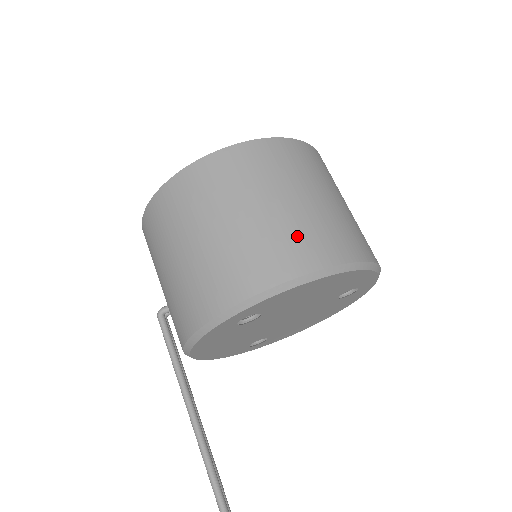
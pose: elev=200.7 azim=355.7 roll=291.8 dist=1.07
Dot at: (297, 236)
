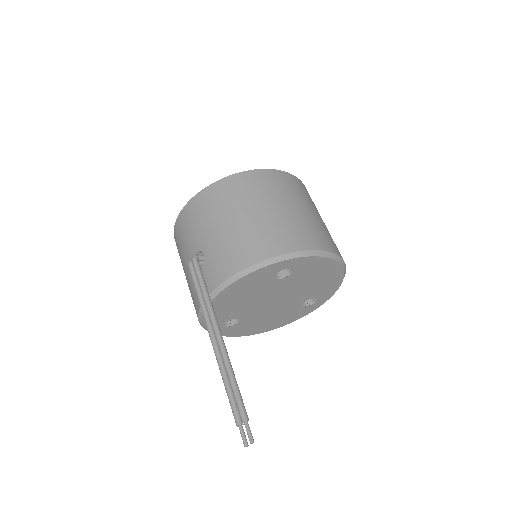
Dot at: (327, 234)
